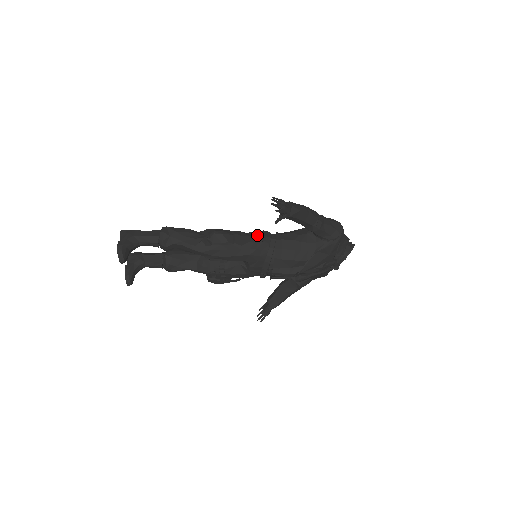
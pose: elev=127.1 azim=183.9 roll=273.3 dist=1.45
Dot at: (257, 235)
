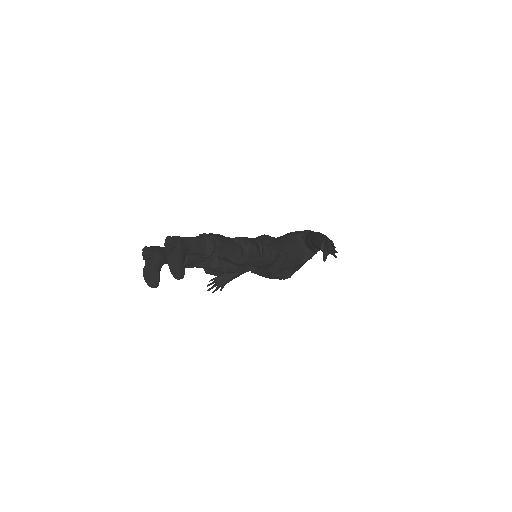
Dot at: (273, 245)
